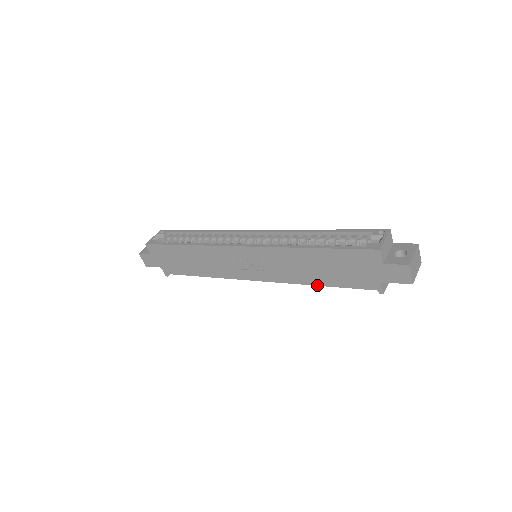
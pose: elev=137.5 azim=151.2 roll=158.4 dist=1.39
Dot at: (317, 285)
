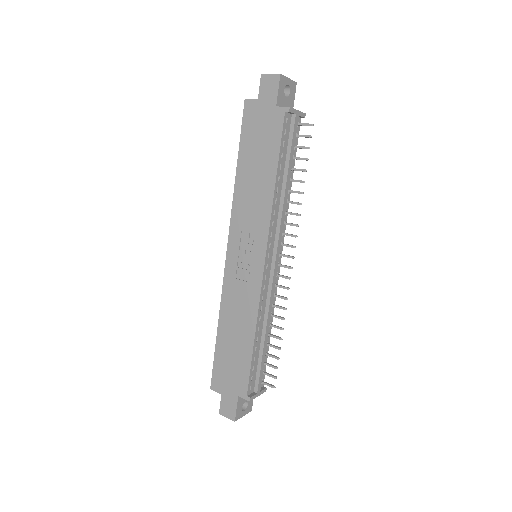
Dot at: (275, 181)
